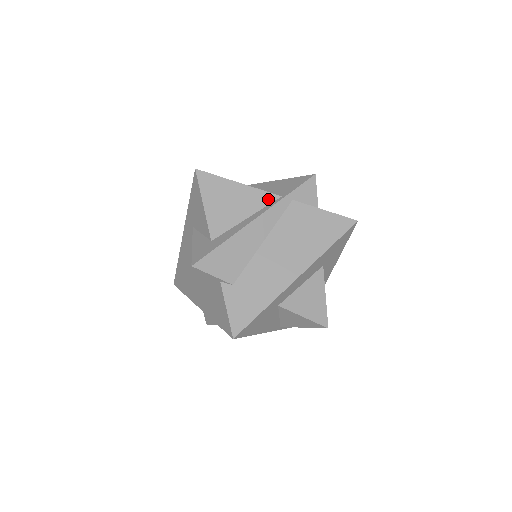
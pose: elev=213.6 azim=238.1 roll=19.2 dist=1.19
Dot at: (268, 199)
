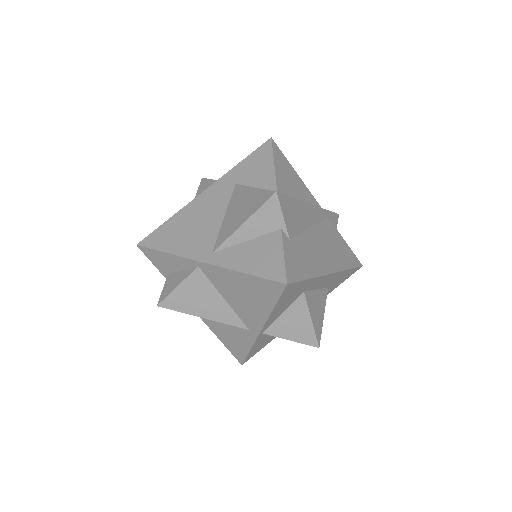
Dot at: (314, 202)
